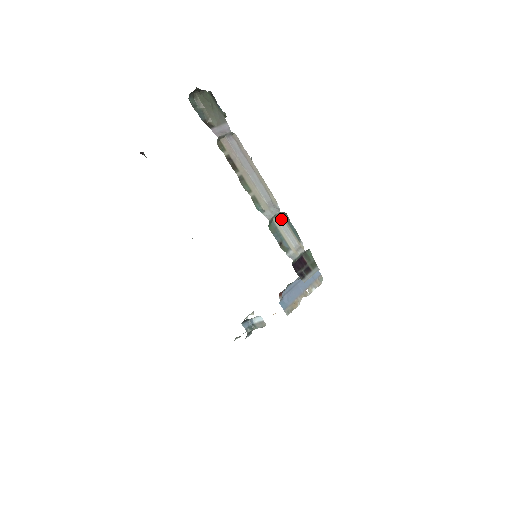
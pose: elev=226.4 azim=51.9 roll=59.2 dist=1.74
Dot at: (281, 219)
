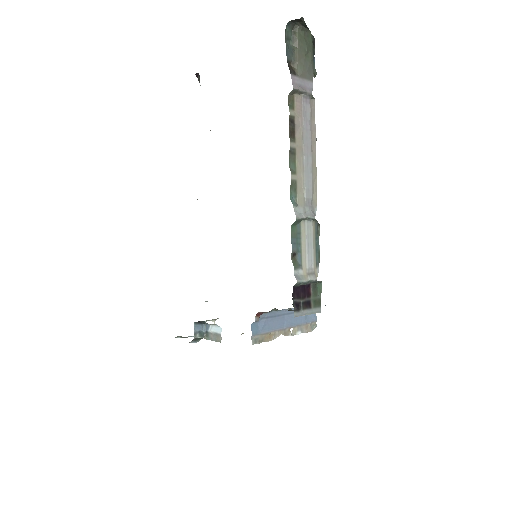
Dot at: (311, 227)
